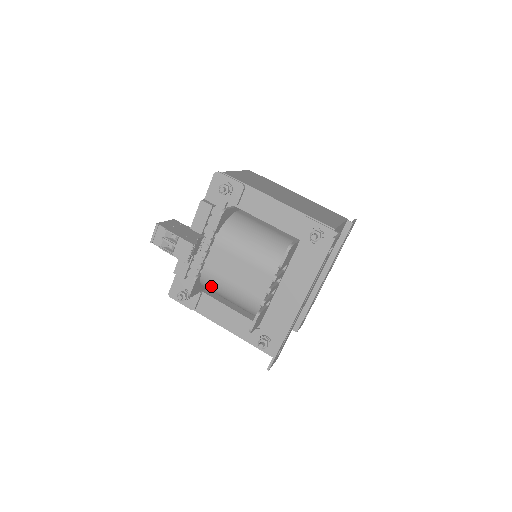
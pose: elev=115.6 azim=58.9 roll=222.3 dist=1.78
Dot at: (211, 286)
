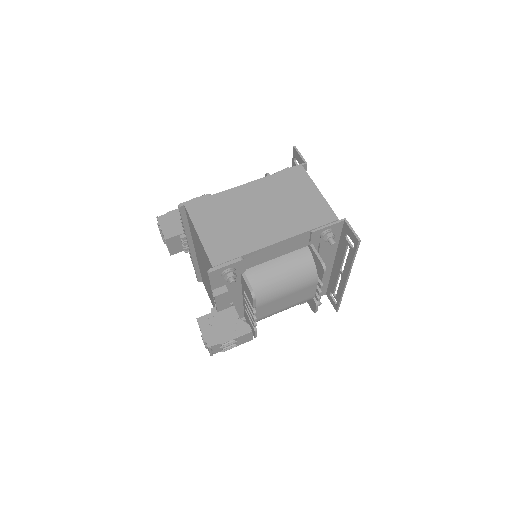
Dot at: occluded
